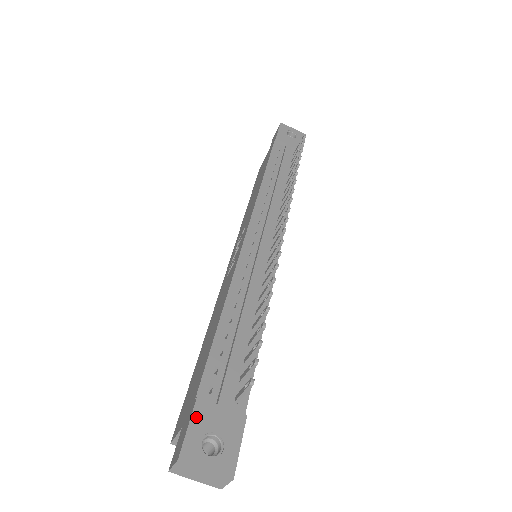
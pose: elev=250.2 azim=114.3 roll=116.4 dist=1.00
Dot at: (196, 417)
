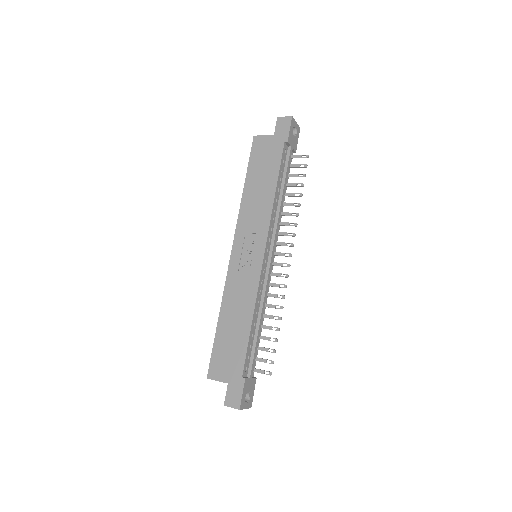
Dot at: (245, 388)
